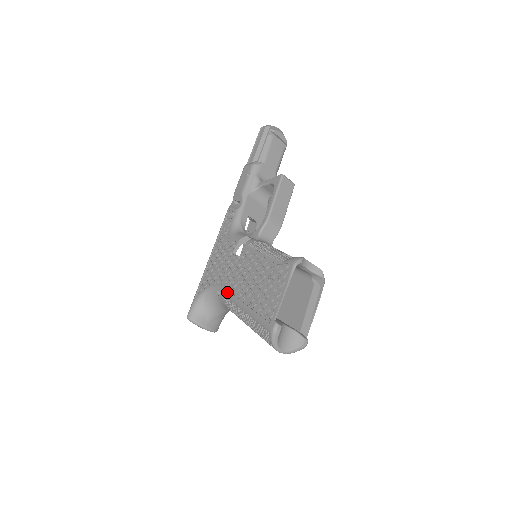
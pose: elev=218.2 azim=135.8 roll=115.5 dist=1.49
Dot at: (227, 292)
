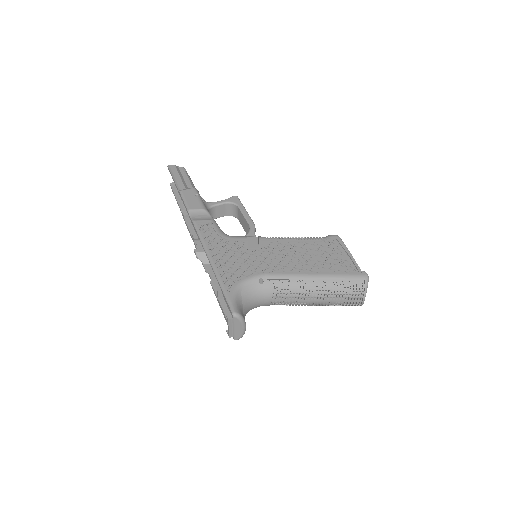
Dot at: (279, 274)
